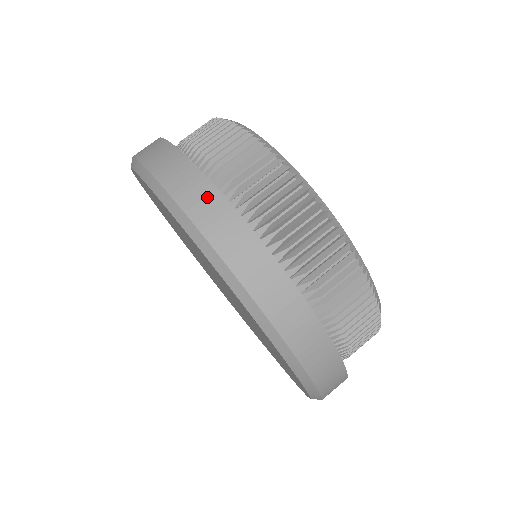
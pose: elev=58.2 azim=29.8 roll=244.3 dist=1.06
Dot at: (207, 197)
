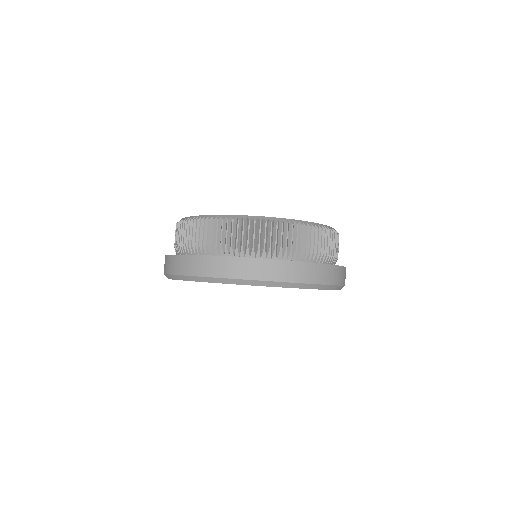
Dot at: (200, 262)
